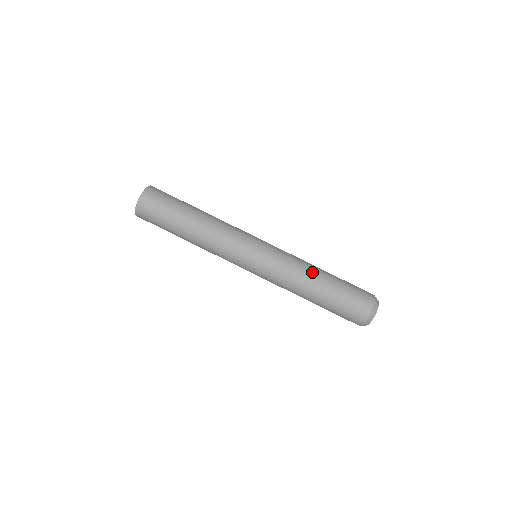
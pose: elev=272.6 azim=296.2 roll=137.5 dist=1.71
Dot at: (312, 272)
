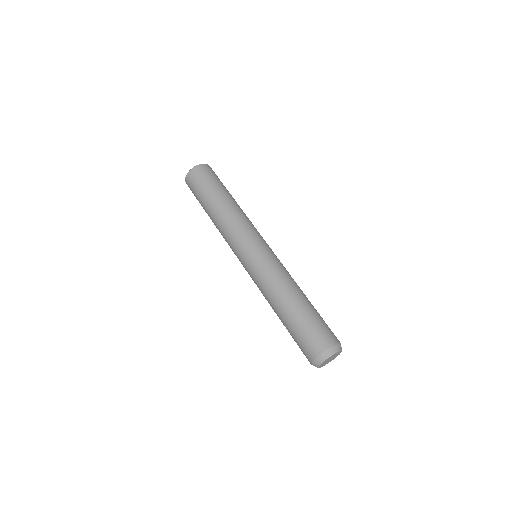
Dot at: (299, 287)
